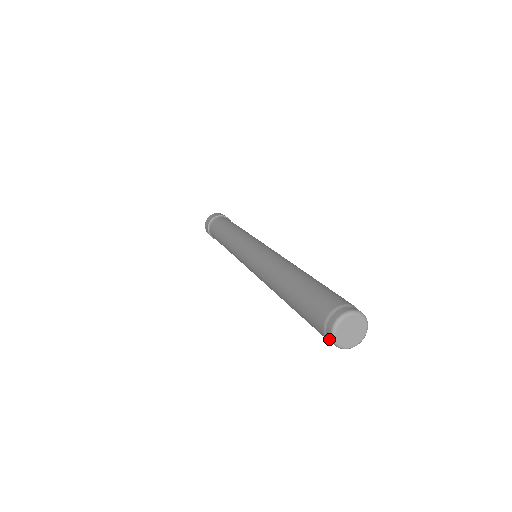
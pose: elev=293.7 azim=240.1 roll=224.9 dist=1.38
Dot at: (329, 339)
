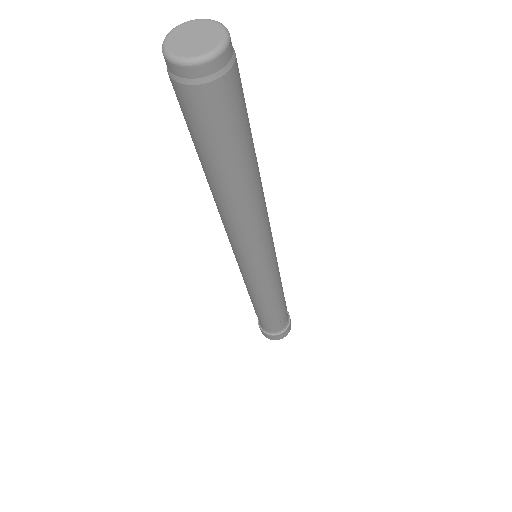
Dot at: occluded
